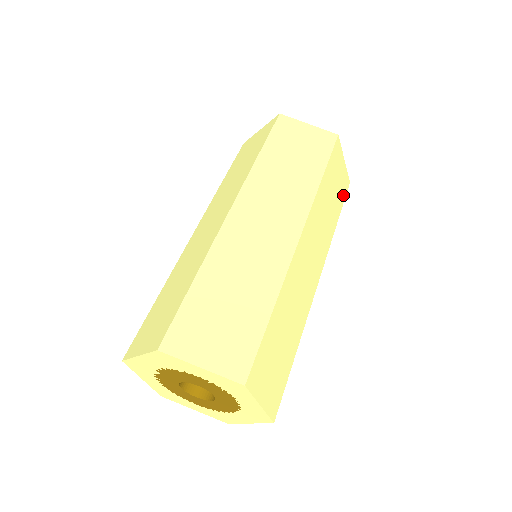
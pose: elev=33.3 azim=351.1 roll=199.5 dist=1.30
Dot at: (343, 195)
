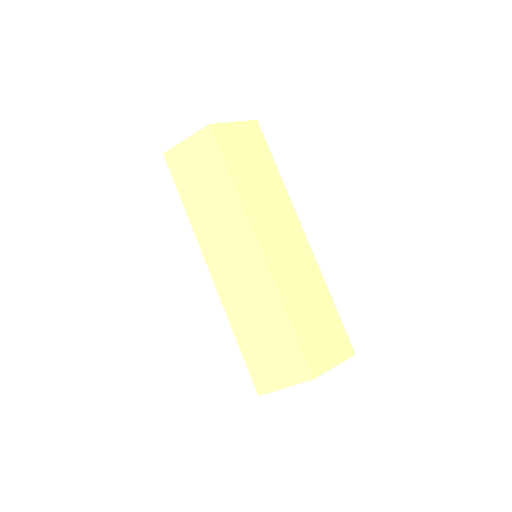
Dot at: (262, 143)
